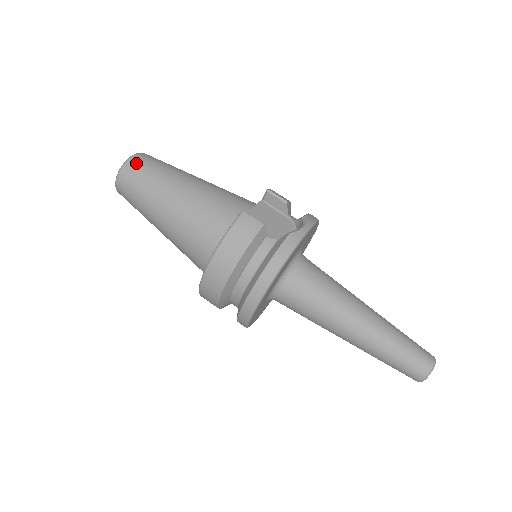
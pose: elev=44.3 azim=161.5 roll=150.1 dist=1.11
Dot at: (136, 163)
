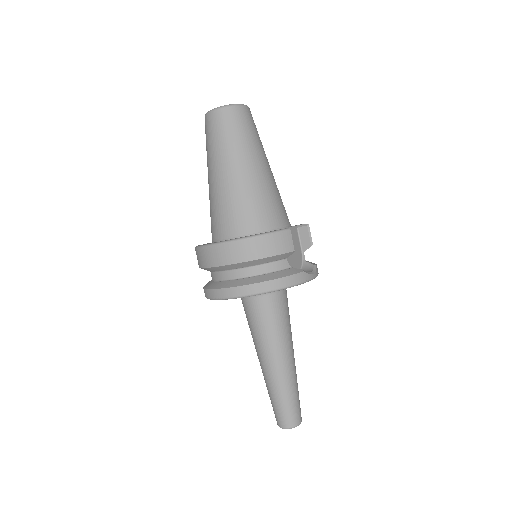
Dot at: (243, 114)
